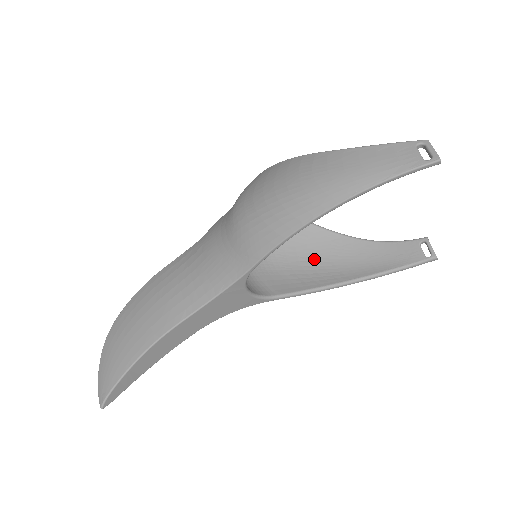
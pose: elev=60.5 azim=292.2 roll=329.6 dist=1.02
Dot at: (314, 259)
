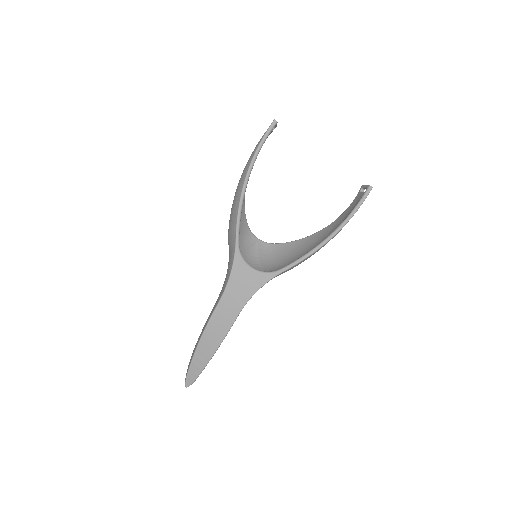
Dot at: (308, 250)
